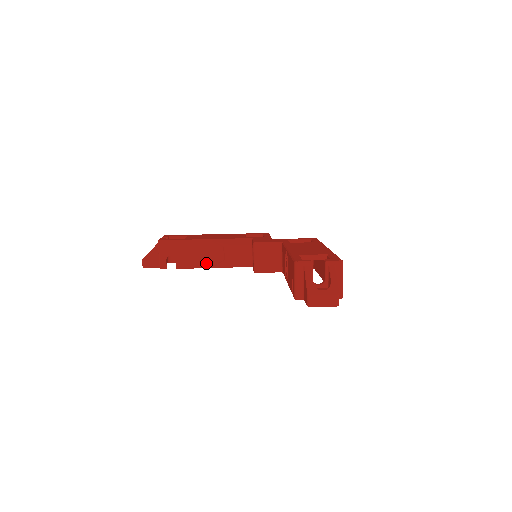
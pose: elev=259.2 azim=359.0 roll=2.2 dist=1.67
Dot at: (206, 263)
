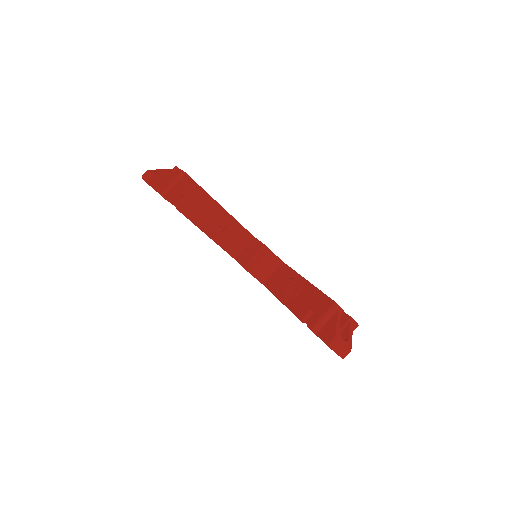
Dot at: (204, 225)
